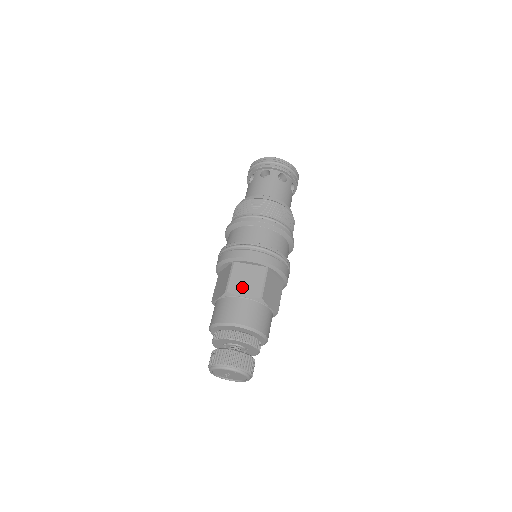
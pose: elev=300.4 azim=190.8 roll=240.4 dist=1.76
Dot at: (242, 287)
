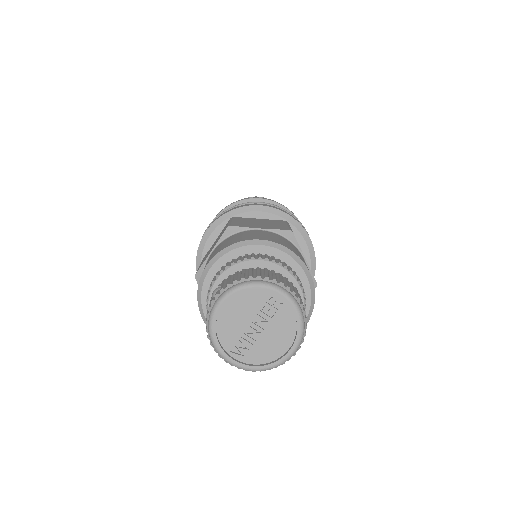
Dot at: (255, 225)
